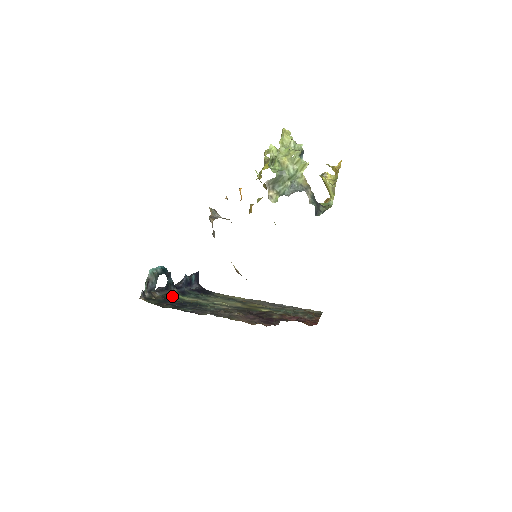
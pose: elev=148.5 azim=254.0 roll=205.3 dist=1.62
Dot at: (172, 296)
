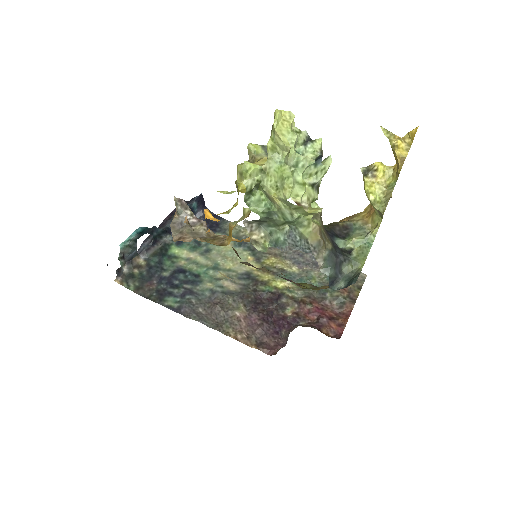
Dot at: (161, 256)
